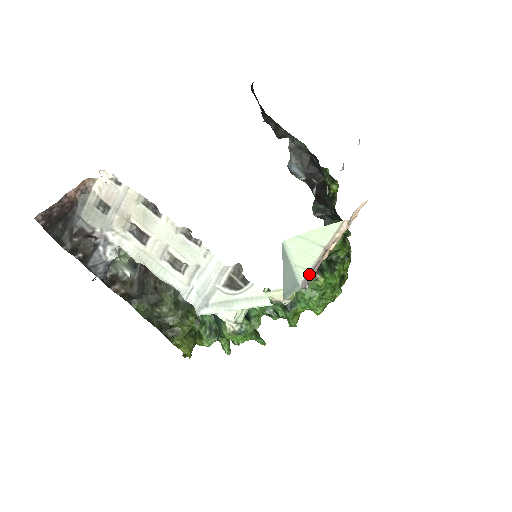
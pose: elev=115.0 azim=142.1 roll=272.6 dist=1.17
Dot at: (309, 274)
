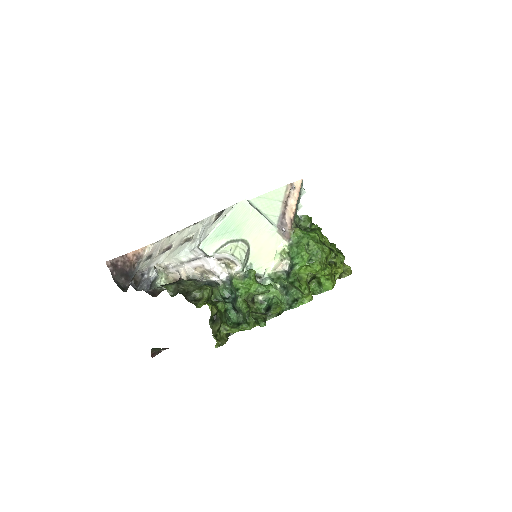
Dot at: (280, 220)
